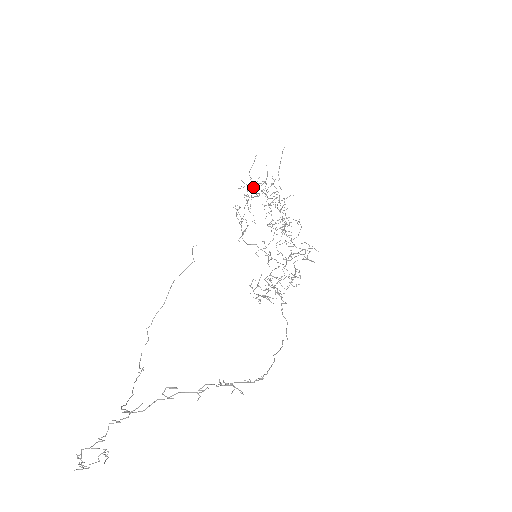
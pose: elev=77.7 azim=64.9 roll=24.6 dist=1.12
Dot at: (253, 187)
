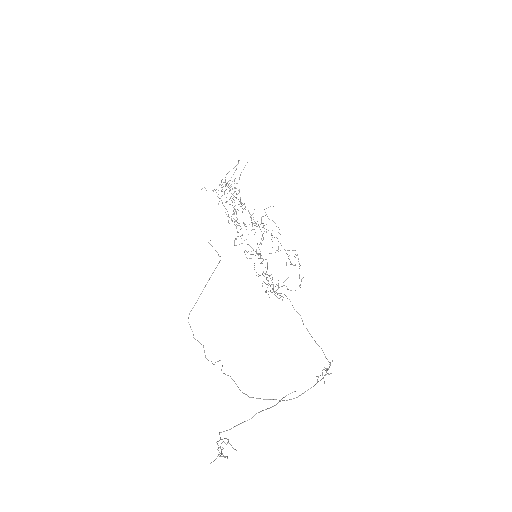
Dot at: (225, 186)
